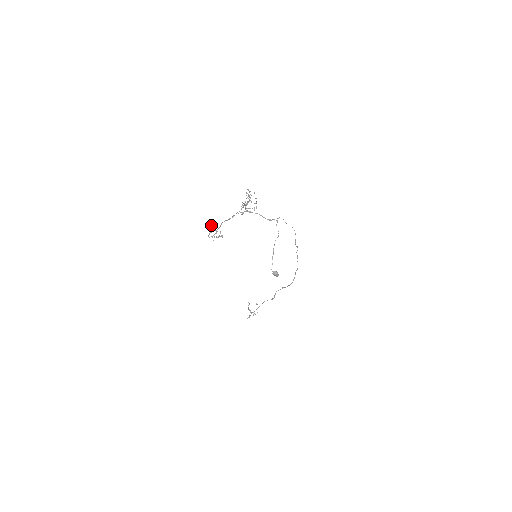
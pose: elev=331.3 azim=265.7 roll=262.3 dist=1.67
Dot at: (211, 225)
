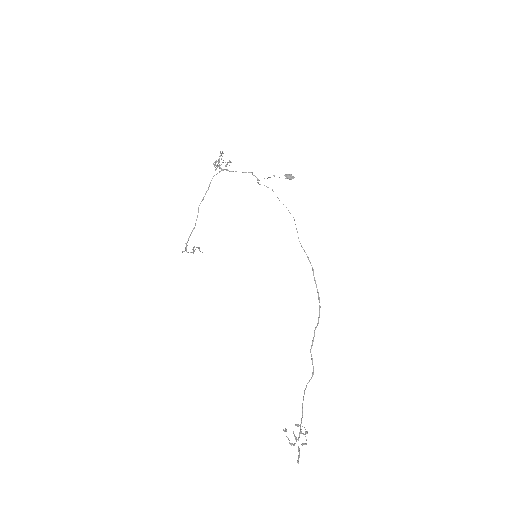
Dot at: occluded
